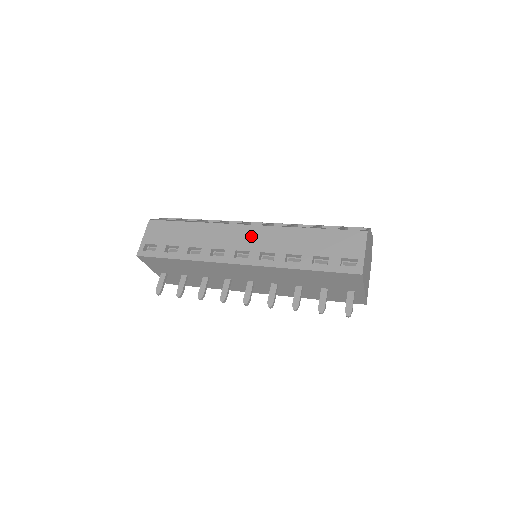
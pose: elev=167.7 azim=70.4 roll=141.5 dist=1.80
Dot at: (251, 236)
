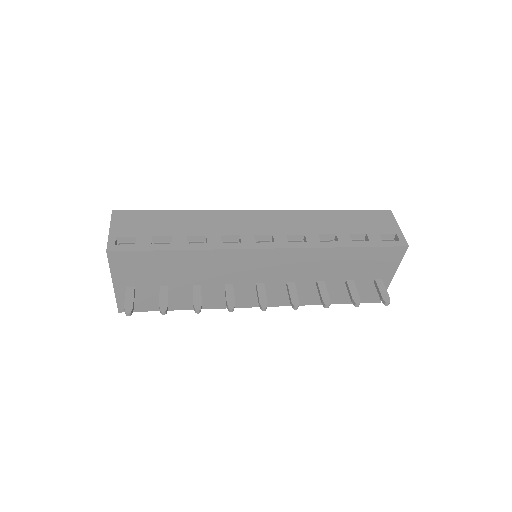
Dot at: (267, 220)
